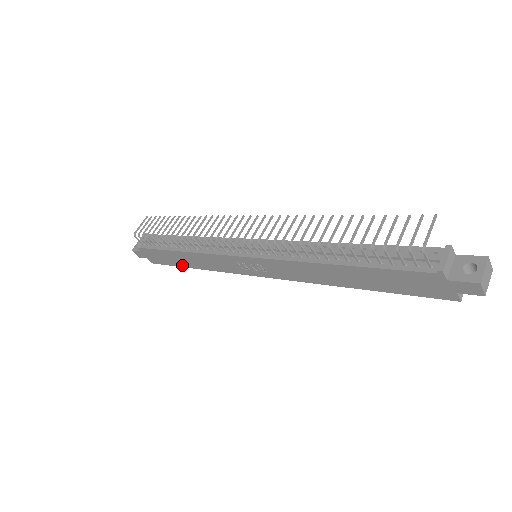
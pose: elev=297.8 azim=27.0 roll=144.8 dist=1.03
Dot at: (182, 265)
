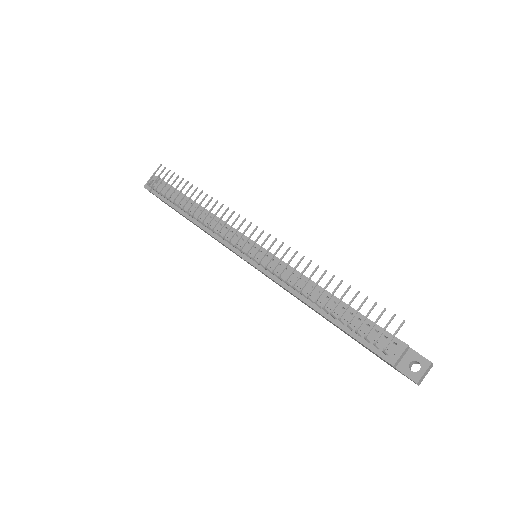
Dot at: (190, 221)
